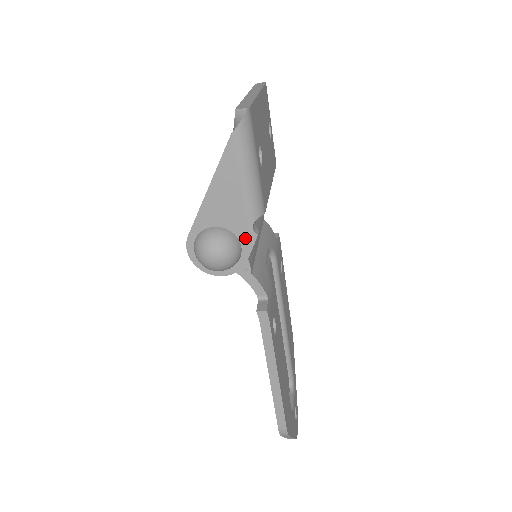
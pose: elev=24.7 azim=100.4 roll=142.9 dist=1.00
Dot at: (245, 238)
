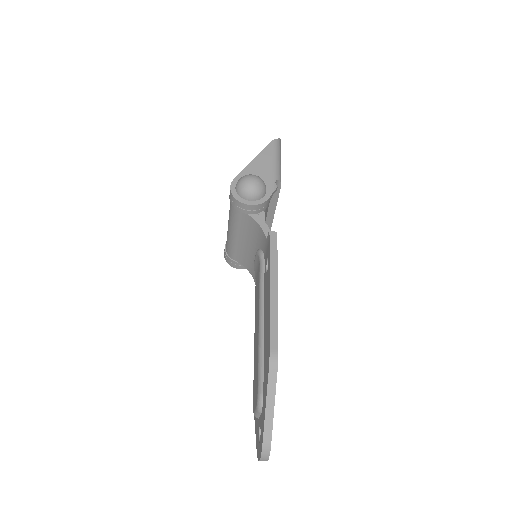
Dot at: (270, 186)
